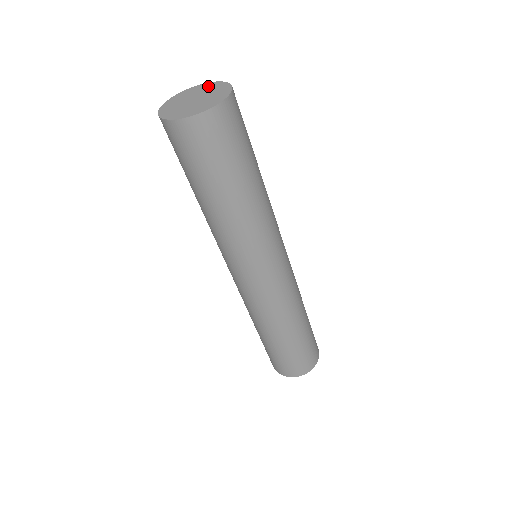
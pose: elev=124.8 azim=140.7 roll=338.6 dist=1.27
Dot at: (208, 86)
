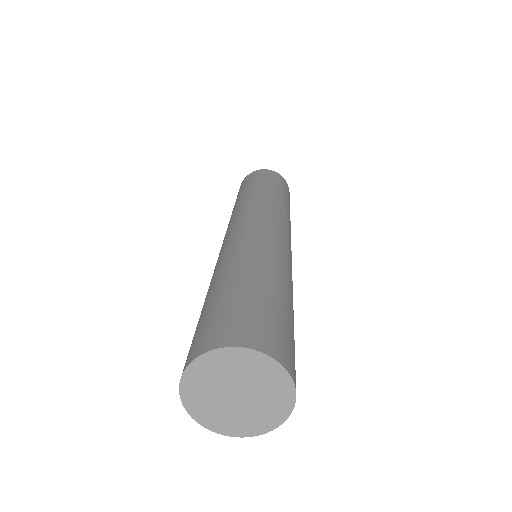
Dot at: (280, 392)
